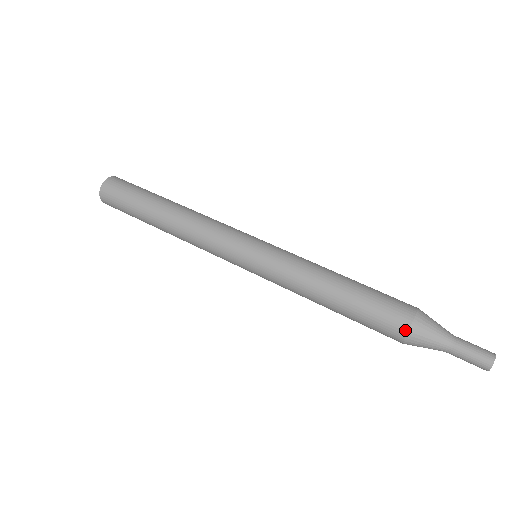
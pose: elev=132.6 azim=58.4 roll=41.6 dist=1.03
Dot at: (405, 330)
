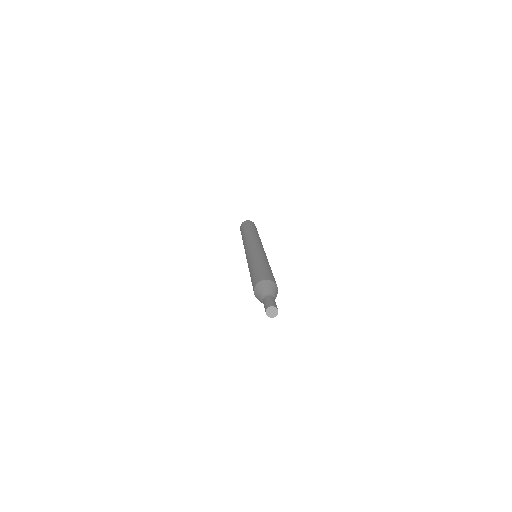
Dot at: (258, 281)
